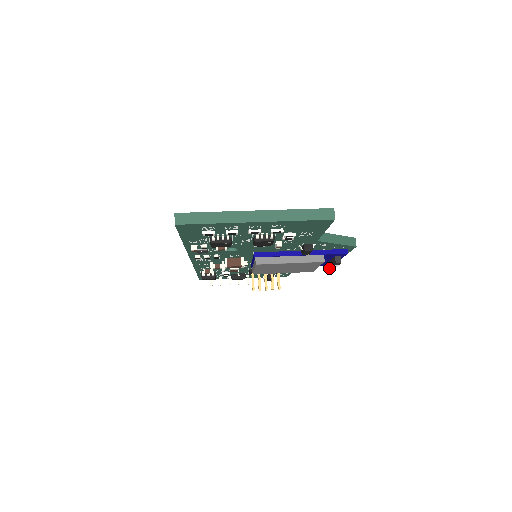
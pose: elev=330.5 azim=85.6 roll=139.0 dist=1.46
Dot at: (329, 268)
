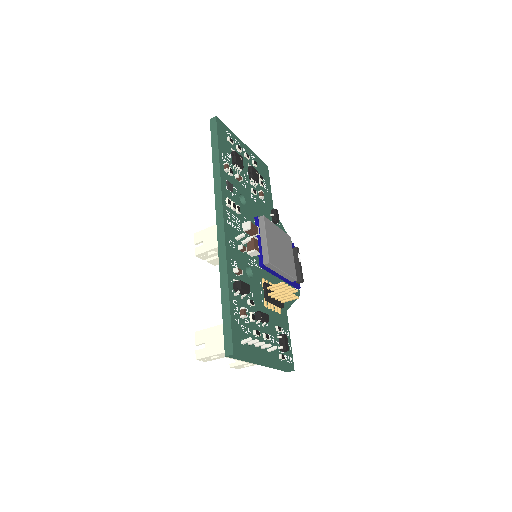
Dot at: (299, 268)
